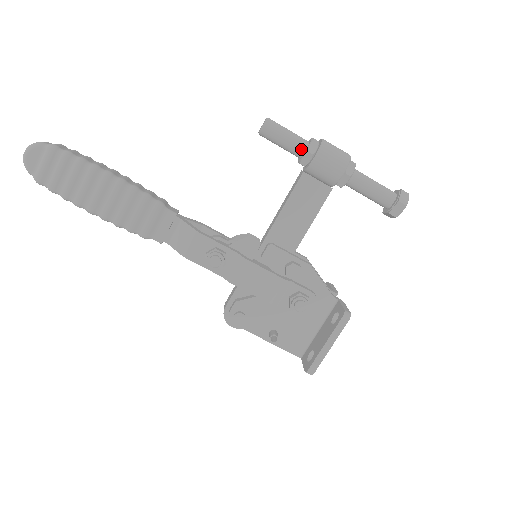
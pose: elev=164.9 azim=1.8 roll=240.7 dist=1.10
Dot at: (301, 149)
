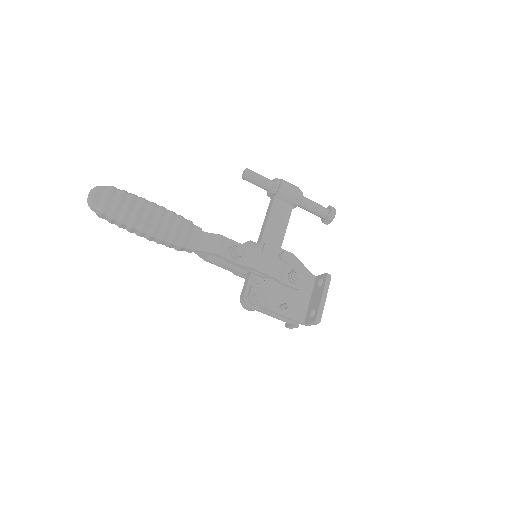
Dot at: (270, 184)
